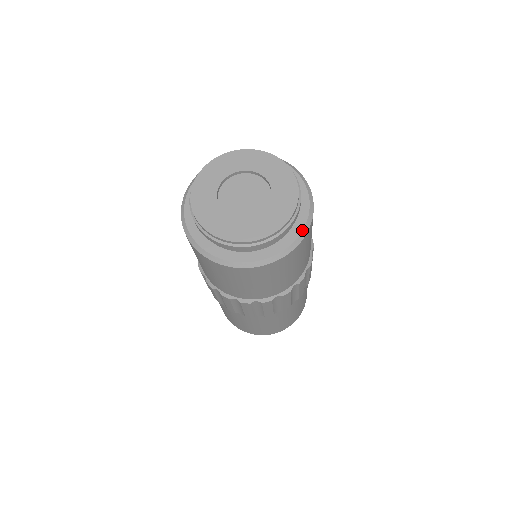
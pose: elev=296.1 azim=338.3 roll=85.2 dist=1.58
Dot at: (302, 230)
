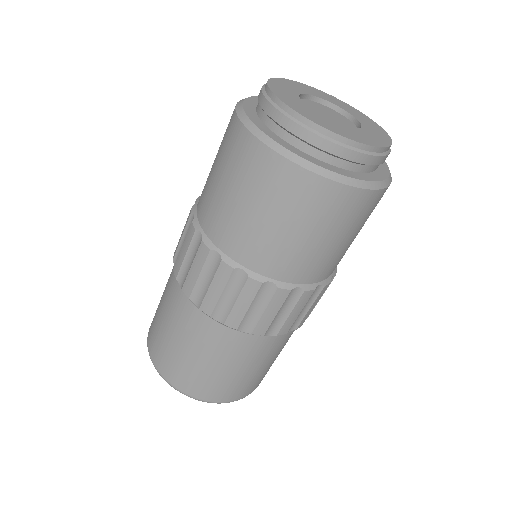
Dot at: (328, 169)
